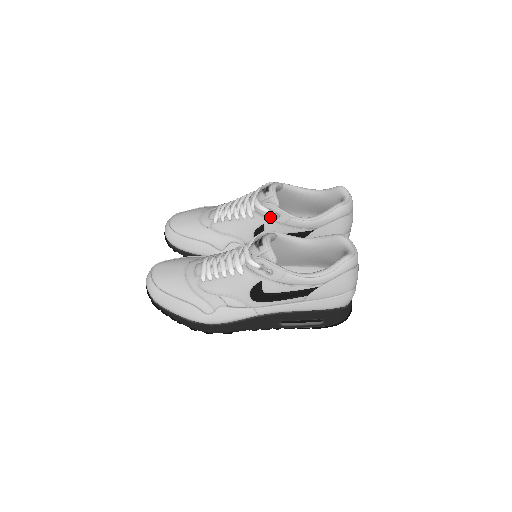
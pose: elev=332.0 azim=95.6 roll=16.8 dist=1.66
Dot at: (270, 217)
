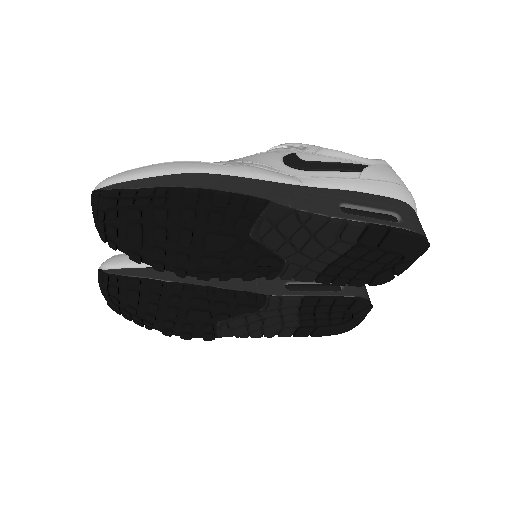
Dot at: occluded
